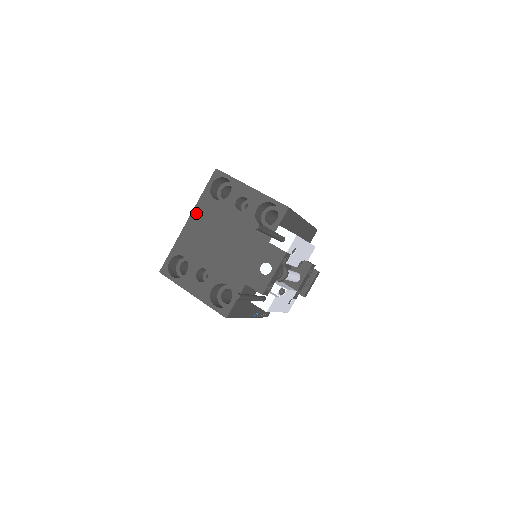
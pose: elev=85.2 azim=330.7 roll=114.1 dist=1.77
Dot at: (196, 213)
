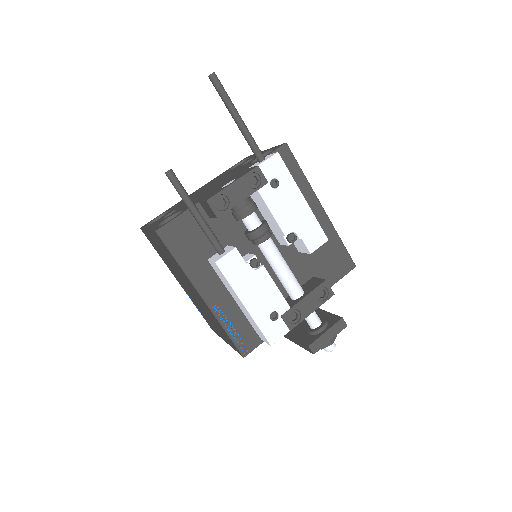
Dot at: (206, 184)
